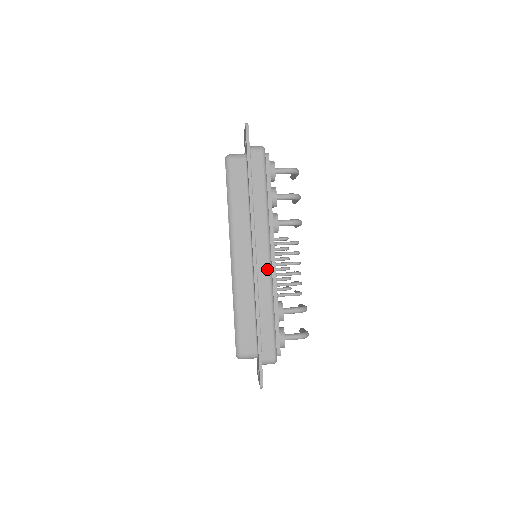
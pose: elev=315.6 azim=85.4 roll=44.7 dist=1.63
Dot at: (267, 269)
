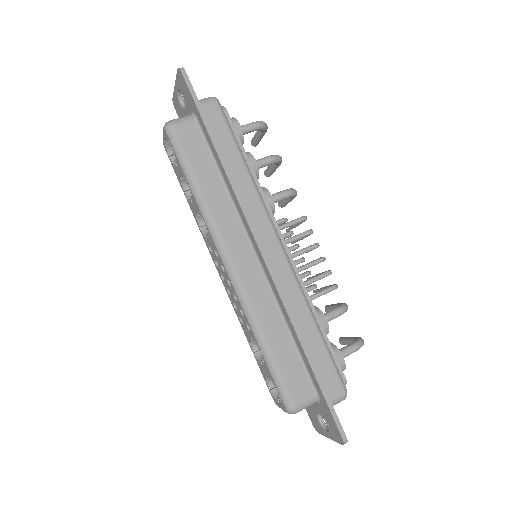
Dot at: (285, 265)
